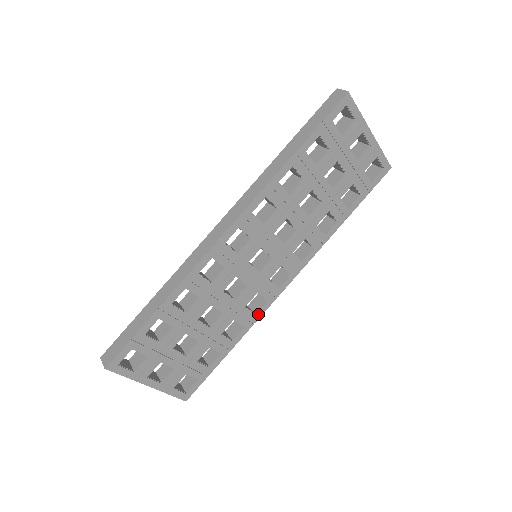
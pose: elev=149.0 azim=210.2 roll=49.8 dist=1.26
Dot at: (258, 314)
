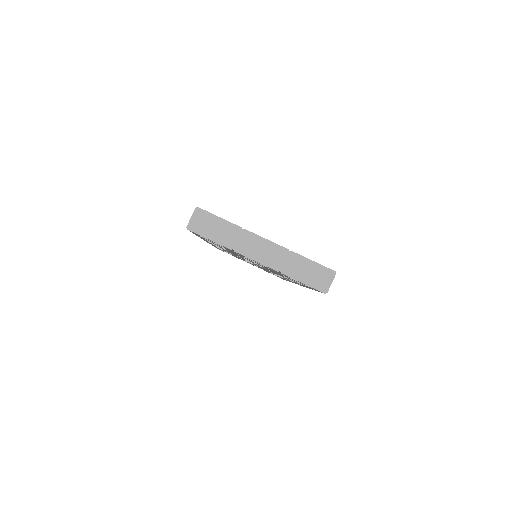
Dot at: occluded
